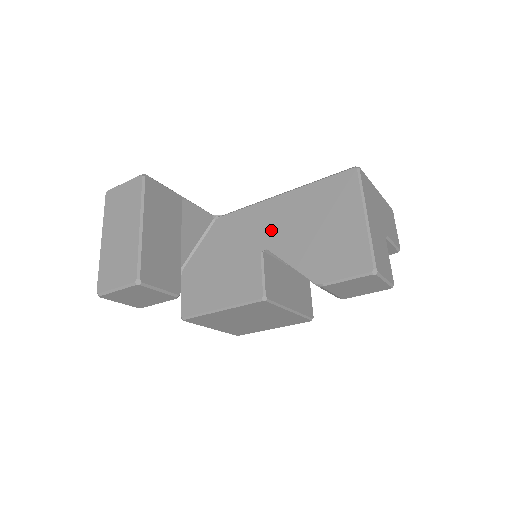
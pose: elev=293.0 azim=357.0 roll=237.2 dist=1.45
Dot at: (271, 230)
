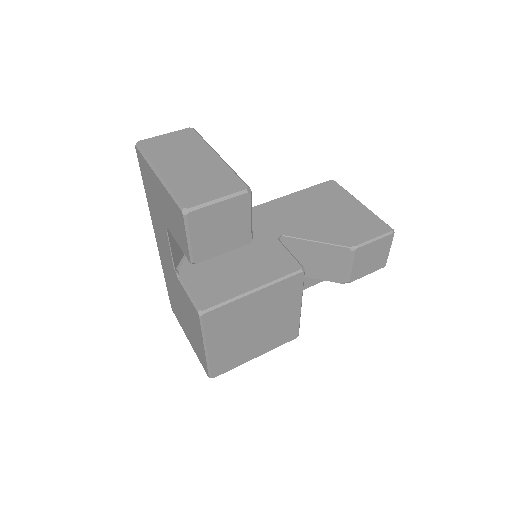
Dot at: (279, 222)
